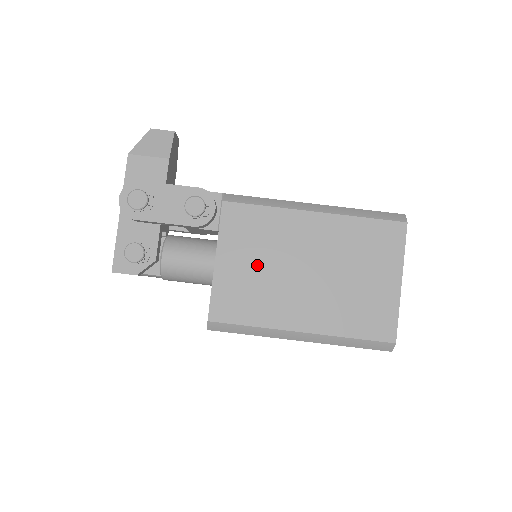
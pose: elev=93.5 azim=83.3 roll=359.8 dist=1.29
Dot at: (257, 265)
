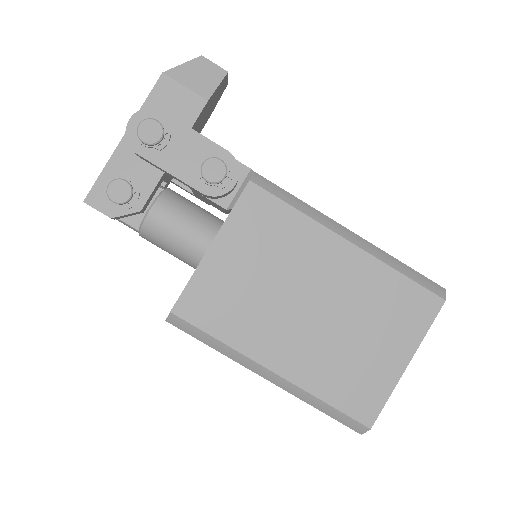
Dot at: (256, 273)
